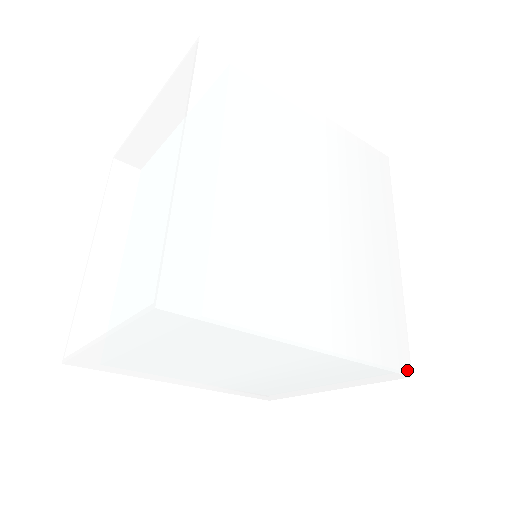
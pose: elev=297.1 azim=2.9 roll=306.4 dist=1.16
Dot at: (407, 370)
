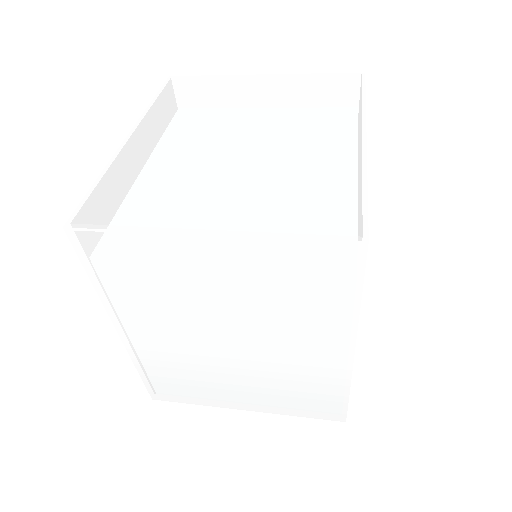
Dot at: occluded
